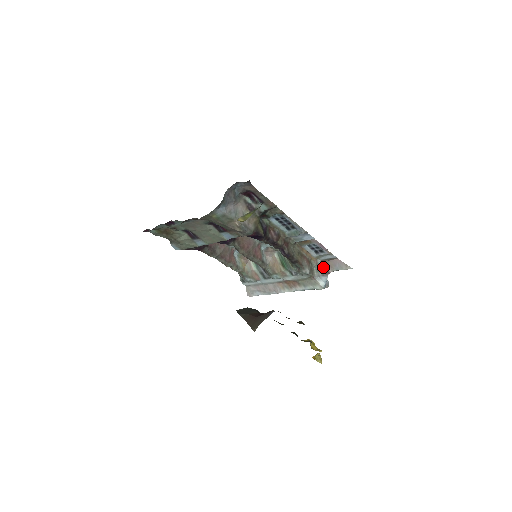
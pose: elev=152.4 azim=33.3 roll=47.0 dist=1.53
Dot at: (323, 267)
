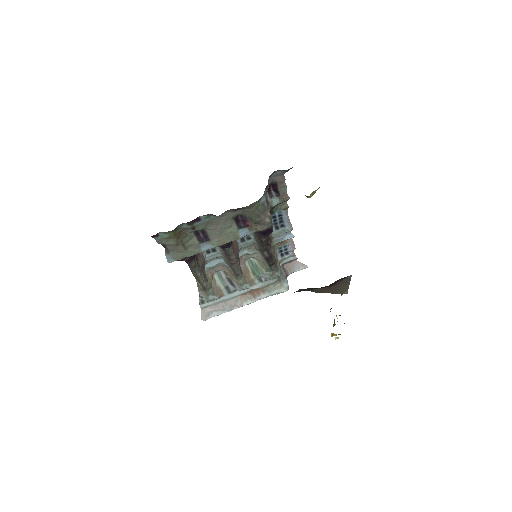
Dot at: (284, 270)
